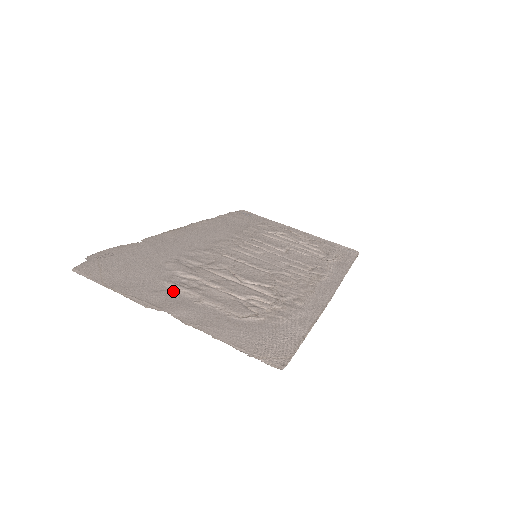
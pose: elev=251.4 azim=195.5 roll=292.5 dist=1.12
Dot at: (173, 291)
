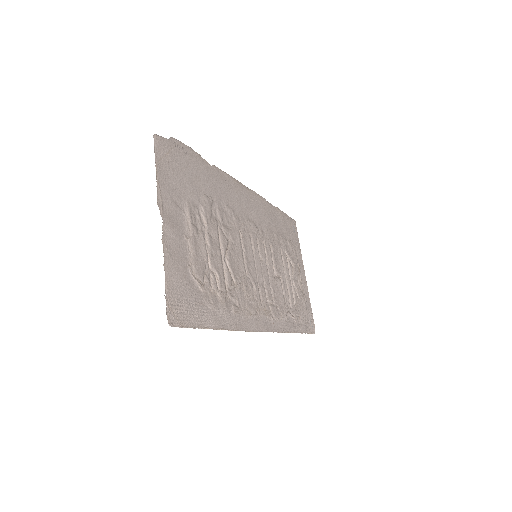
Dot at: (184, 214)
